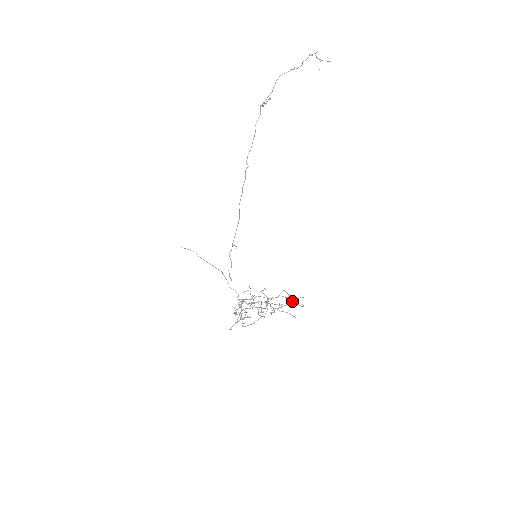
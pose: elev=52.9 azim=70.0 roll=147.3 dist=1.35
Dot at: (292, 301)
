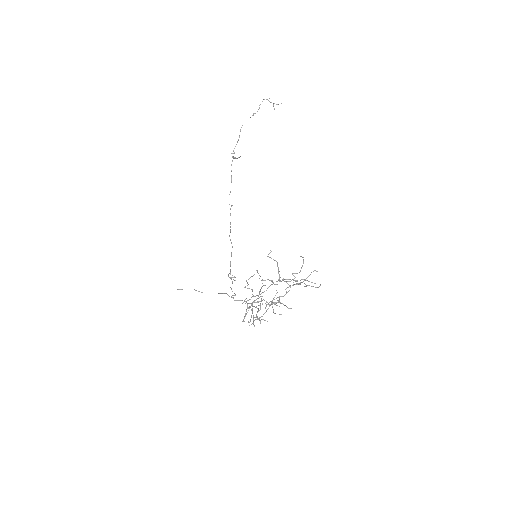
Dot at: occluded
